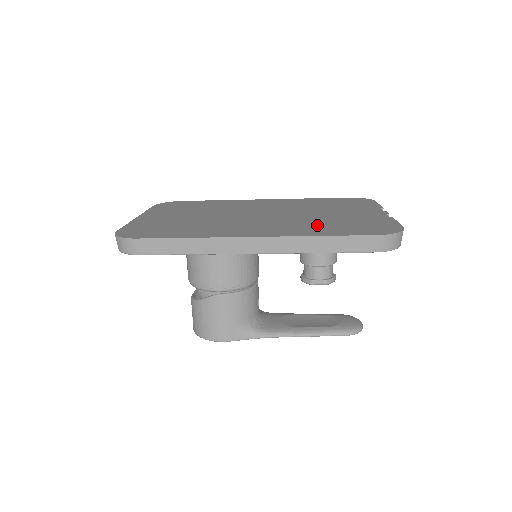
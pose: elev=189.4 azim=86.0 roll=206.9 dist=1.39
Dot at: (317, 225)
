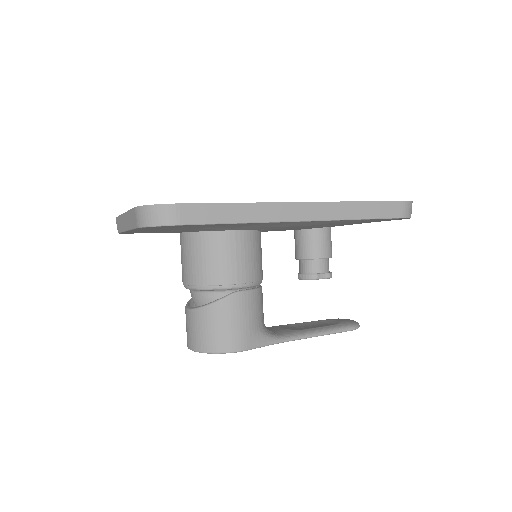
Dot at: occluded
